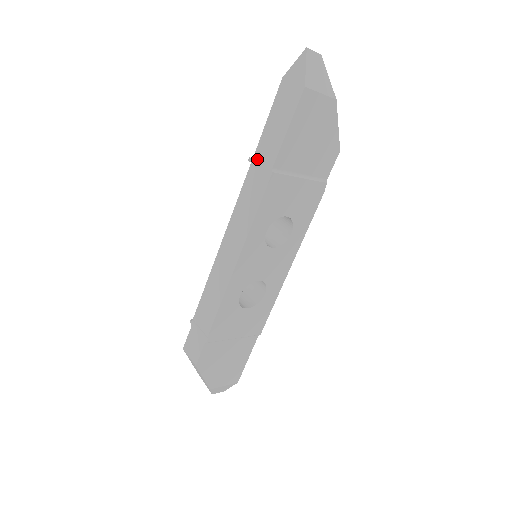
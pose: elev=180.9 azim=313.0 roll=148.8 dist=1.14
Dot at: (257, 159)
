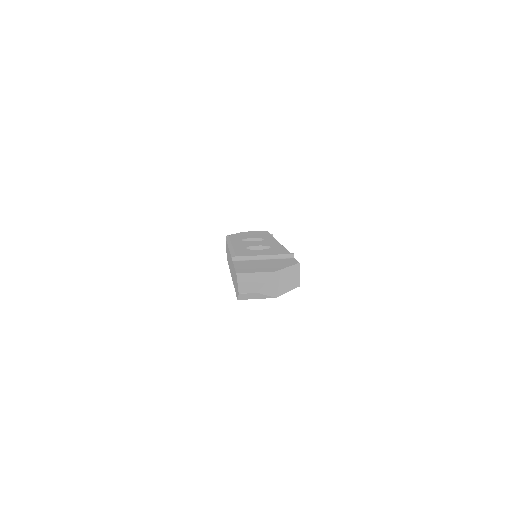
Dot at: (232, 266)
